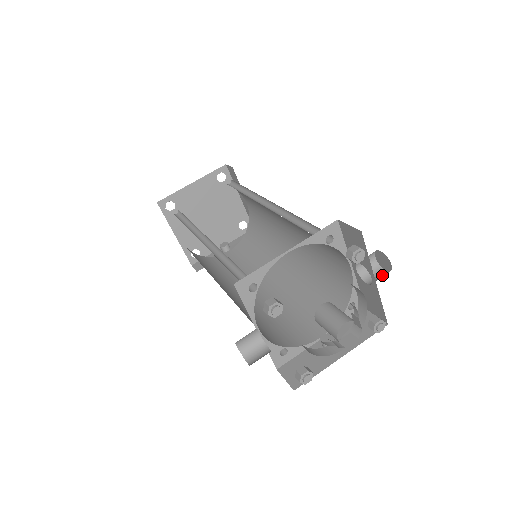
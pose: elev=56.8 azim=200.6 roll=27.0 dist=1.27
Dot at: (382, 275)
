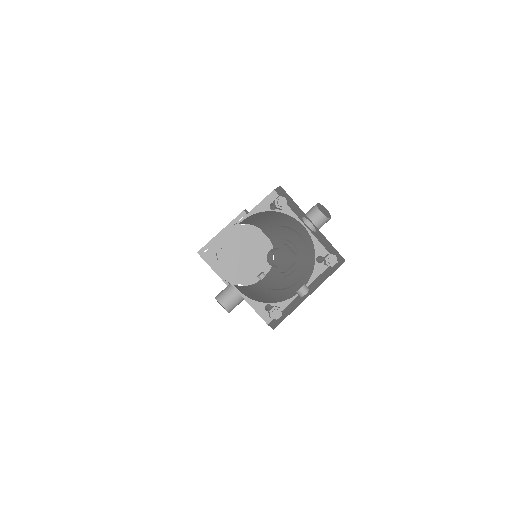
Dot at: (326, 222)
